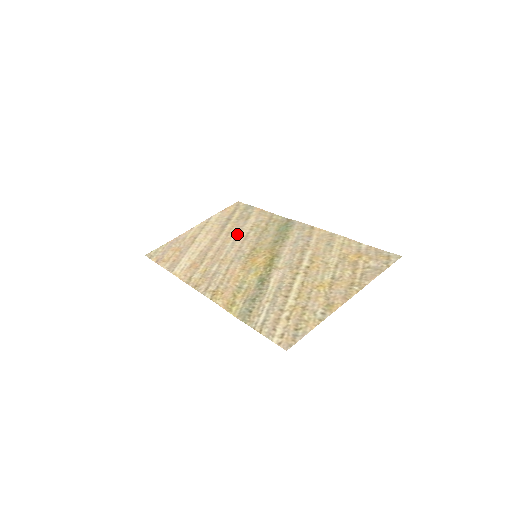
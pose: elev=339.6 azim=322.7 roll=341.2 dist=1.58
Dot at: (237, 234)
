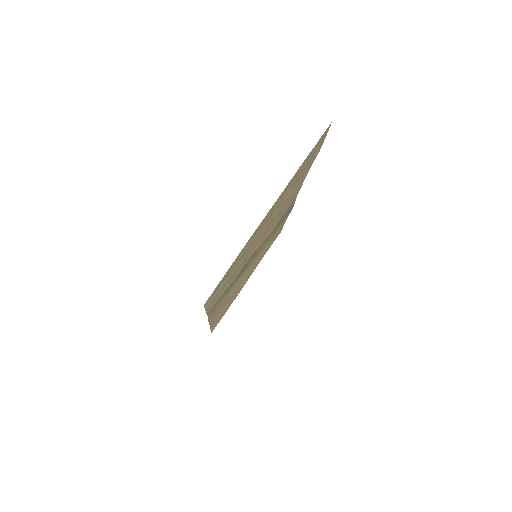
Dot at: (261, 255)
